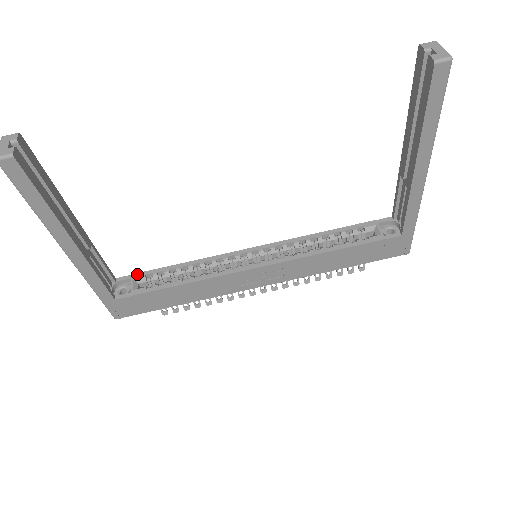
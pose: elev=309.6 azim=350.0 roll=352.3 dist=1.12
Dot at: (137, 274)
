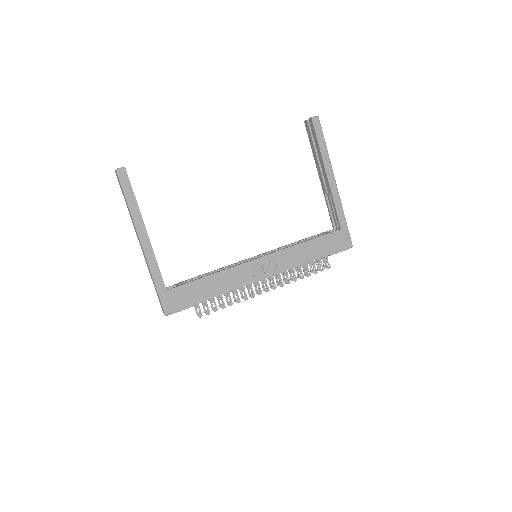
Dot at: (179, 282)
